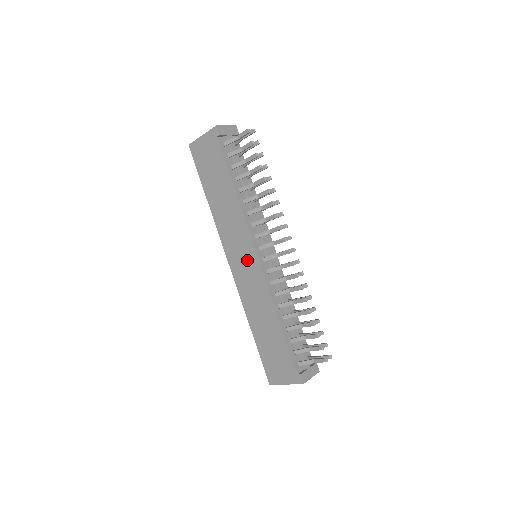
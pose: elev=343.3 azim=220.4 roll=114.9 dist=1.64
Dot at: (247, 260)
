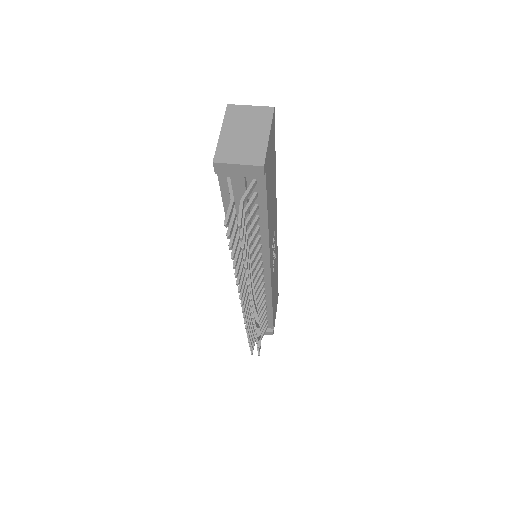
Dot at: occluded
